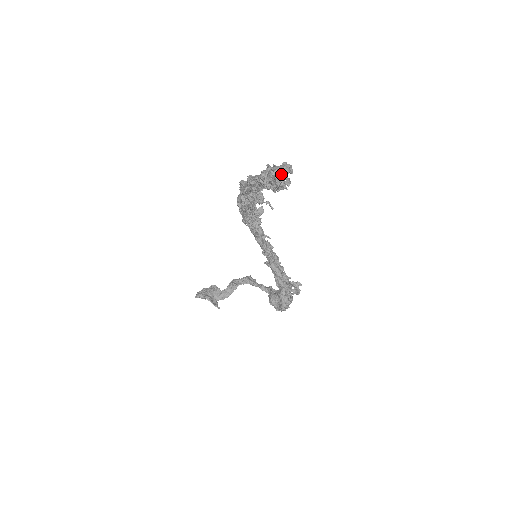
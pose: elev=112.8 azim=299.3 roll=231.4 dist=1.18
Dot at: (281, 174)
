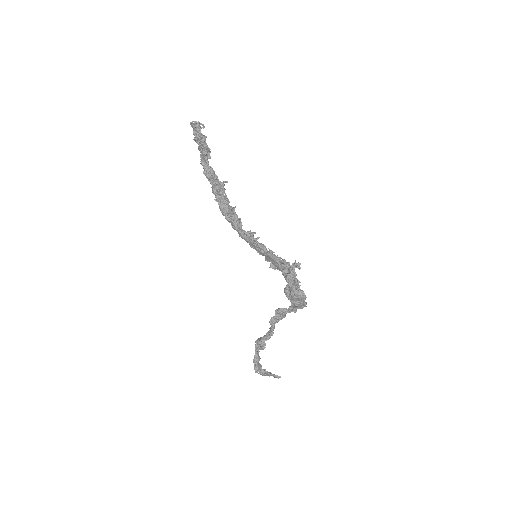
Dot at: (194, 123)
